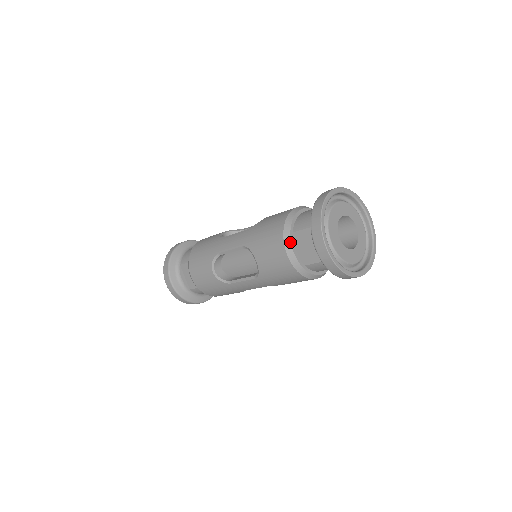
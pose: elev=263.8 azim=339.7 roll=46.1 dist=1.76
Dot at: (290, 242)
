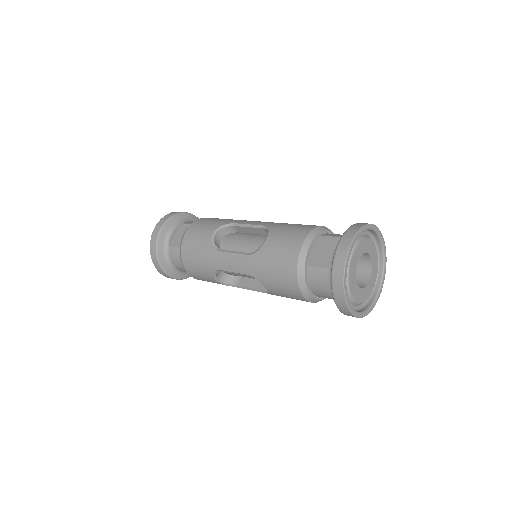
Dot at: (314, 237)
